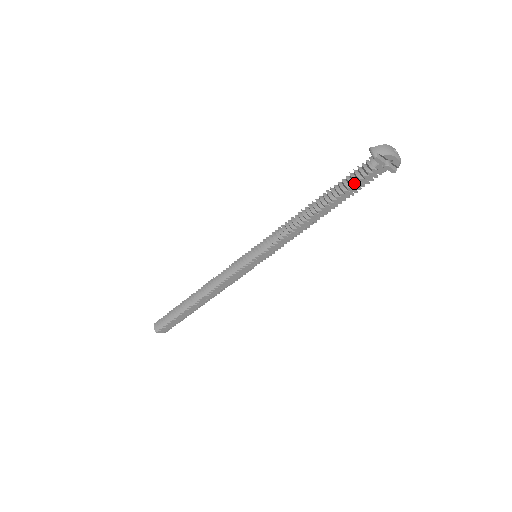
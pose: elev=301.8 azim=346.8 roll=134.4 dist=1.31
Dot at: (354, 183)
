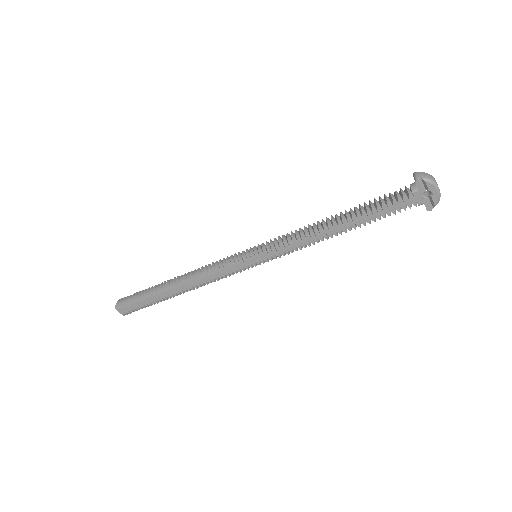
Dot at: (386, 205)
